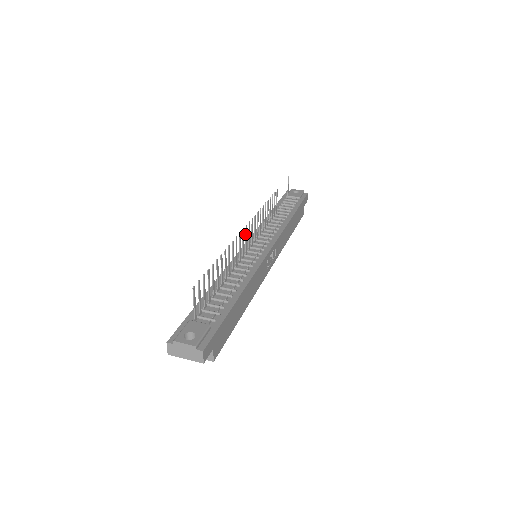
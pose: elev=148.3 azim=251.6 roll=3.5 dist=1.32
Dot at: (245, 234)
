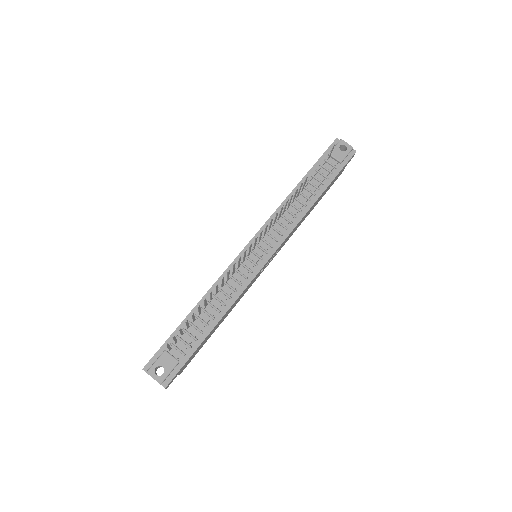
Dot at: (244, 254)
